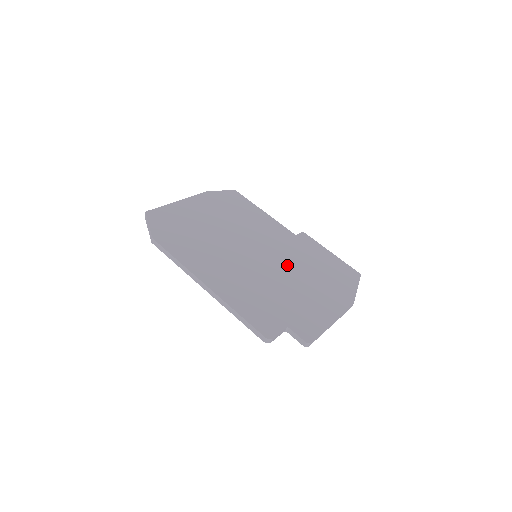
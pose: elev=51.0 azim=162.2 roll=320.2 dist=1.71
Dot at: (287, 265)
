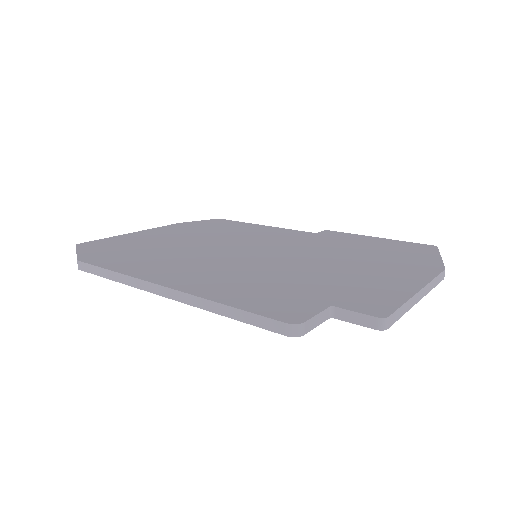
Dot at: (309, 253)
